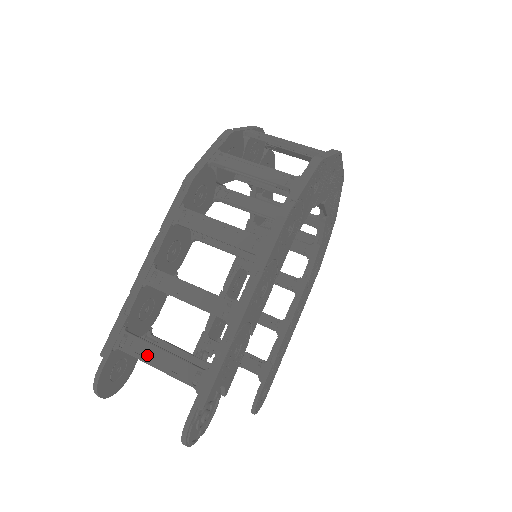
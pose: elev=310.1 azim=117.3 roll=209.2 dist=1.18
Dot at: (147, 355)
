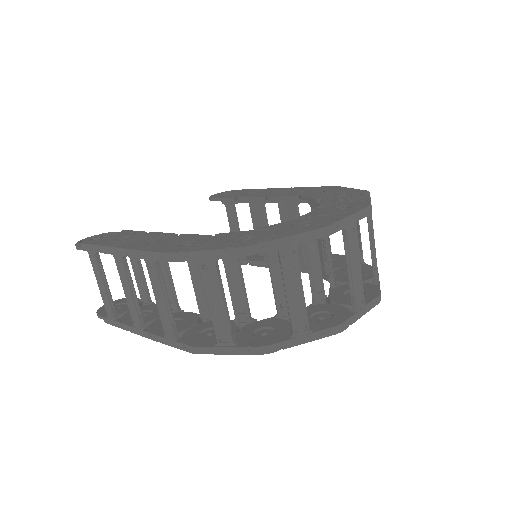
Dot at: (98, 277)
